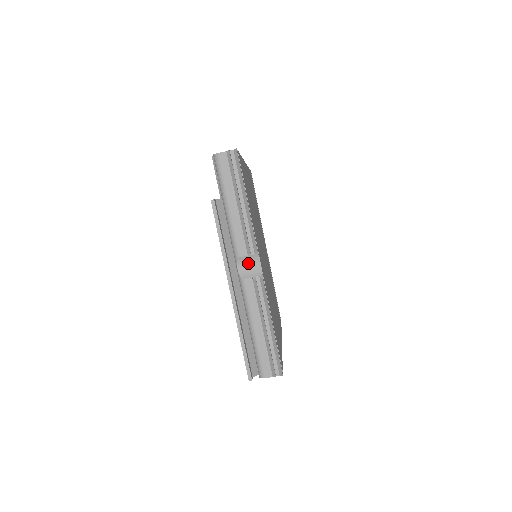
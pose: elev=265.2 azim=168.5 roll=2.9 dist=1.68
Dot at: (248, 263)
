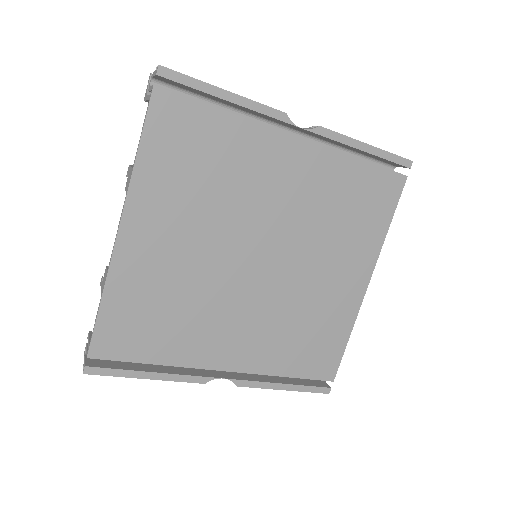
Dot at: (216, 371)
